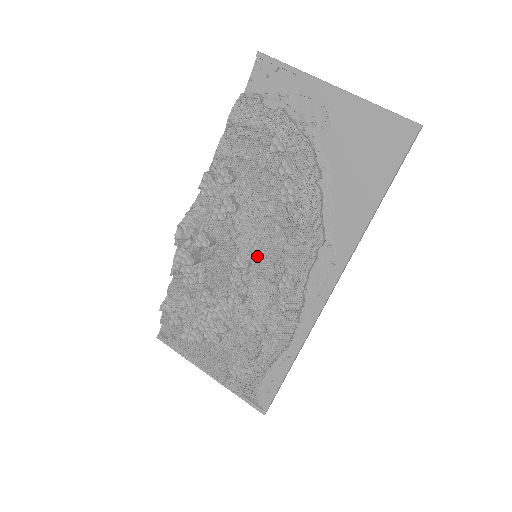
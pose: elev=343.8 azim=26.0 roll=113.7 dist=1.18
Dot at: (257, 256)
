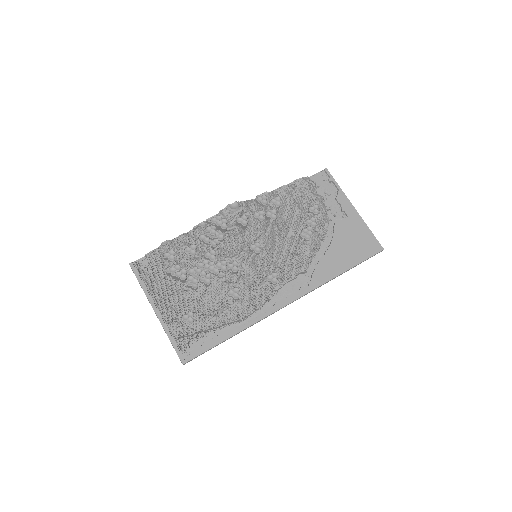
Dot at: (265, 253)
